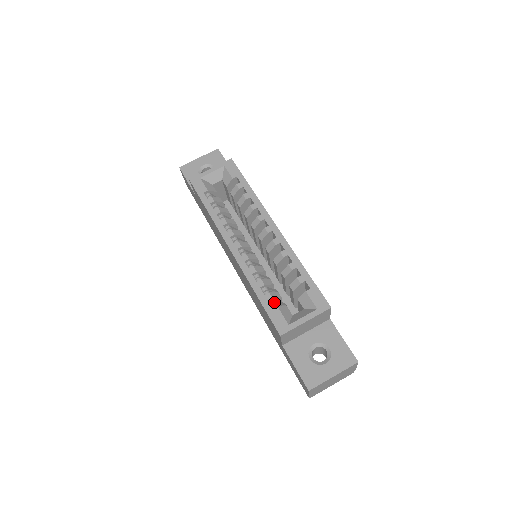
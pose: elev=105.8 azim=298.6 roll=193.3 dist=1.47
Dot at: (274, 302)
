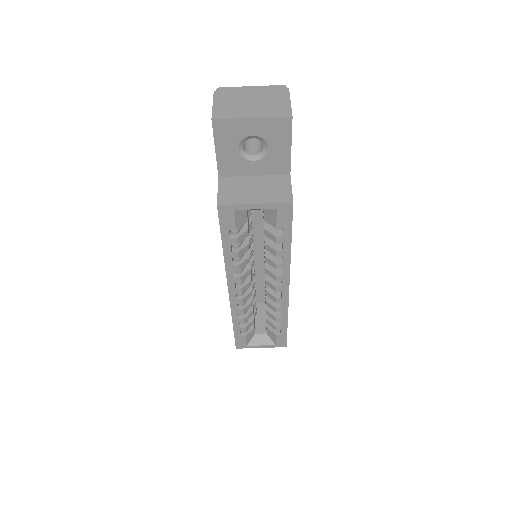
Dot at: (245, 330)
